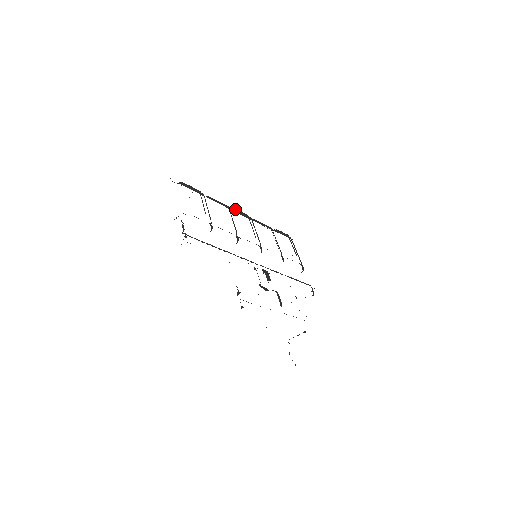
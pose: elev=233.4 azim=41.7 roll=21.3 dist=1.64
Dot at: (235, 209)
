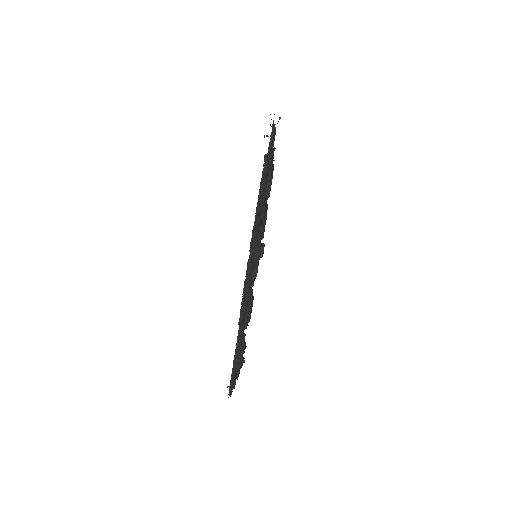
Dot at: occluded
